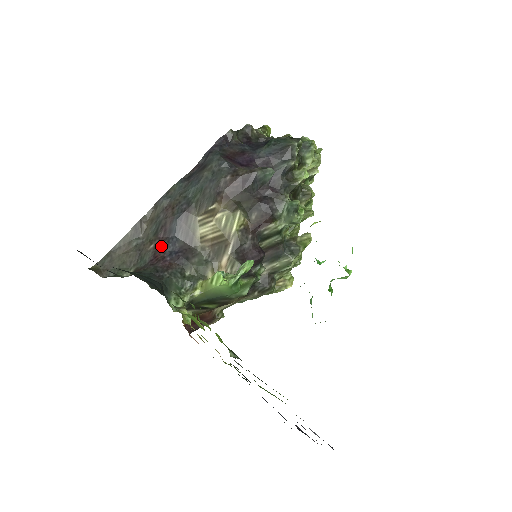
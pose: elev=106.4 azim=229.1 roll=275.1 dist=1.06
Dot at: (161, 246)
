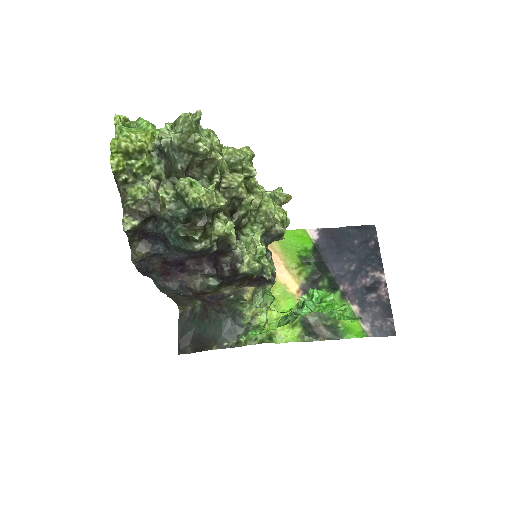
Dot at: (199, 298)
